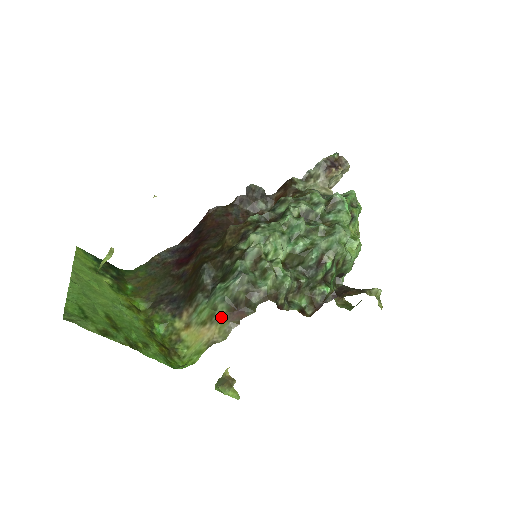
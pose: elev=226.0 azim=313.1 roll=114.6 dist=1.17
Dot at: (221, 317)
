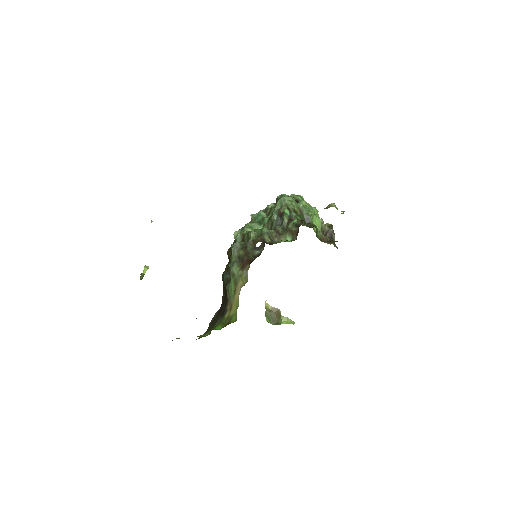
Dot at: (238, 274)
